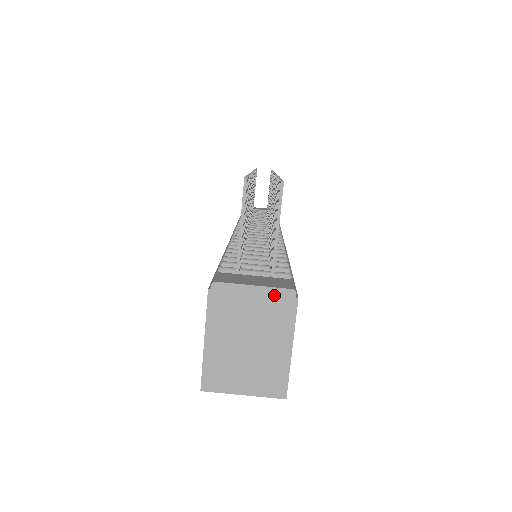
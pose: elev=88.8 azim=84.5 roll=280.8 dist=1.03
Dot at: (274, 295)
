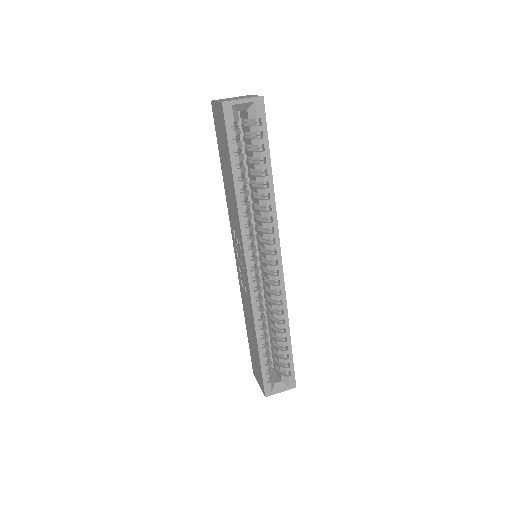
Dot at: occluded
